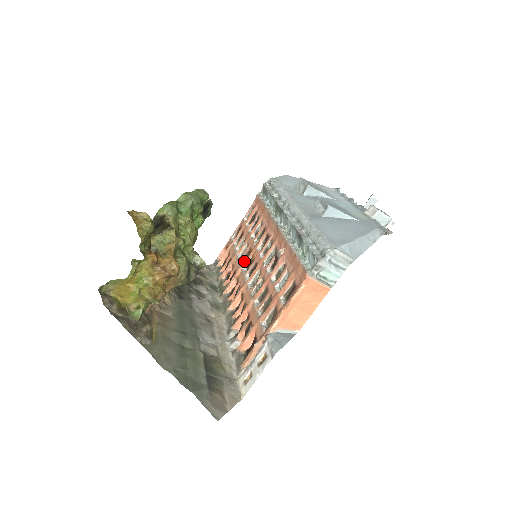
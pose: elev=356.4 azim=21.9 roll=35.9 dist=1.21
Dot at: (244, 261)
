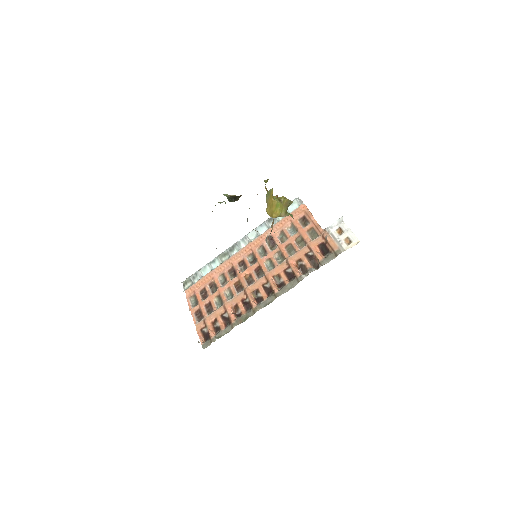
Dot at: (240, 291)
